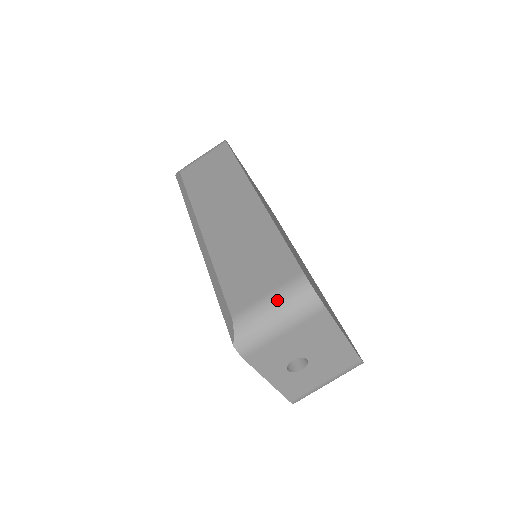
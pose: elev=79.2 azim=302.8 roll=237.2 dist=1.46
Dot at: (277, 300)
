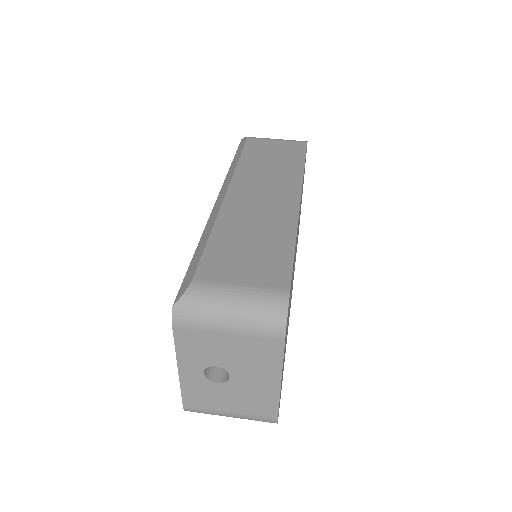
Dot at: (246, 296)
